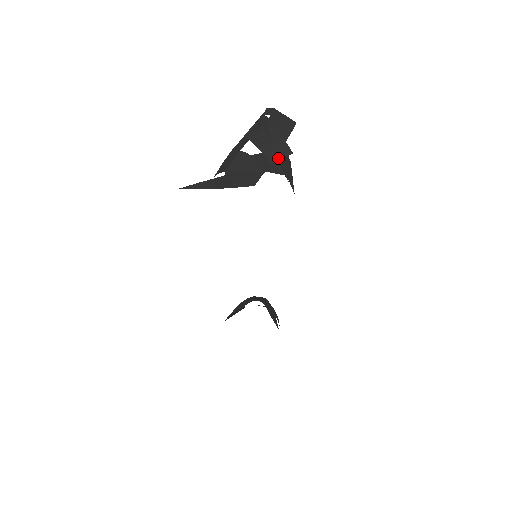
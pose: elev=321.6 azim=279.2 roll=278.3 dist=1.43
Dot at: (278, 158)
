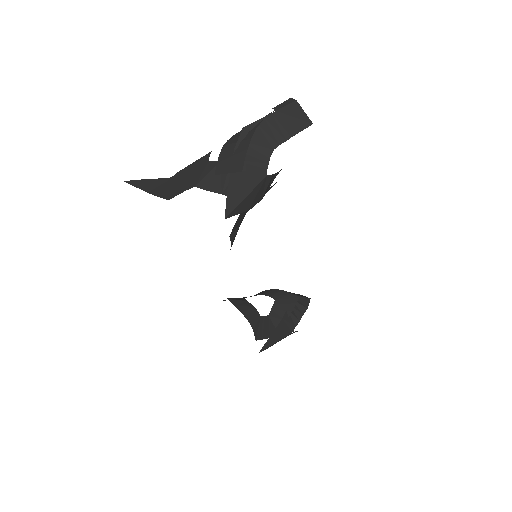
Dot at: (225, 173)
